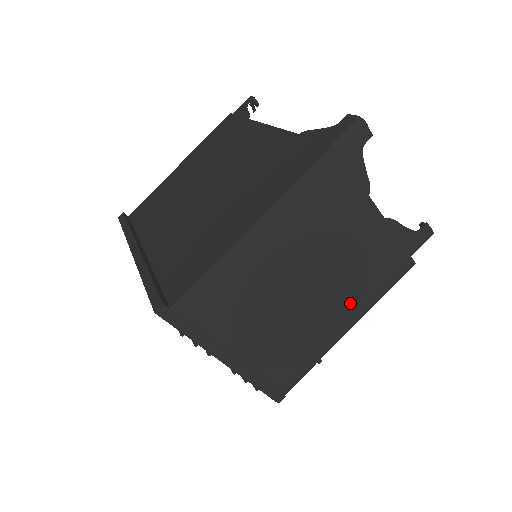
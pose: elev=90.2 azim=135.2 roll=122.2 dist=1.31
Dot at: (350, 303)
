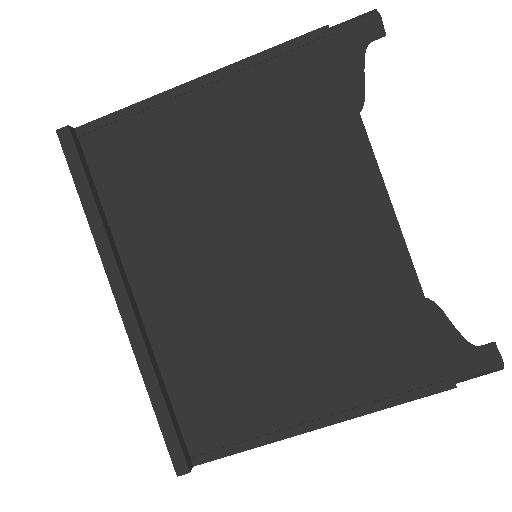
Dot at: occluded
